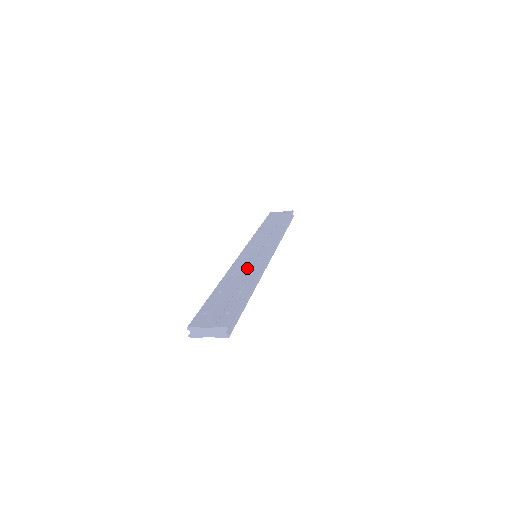
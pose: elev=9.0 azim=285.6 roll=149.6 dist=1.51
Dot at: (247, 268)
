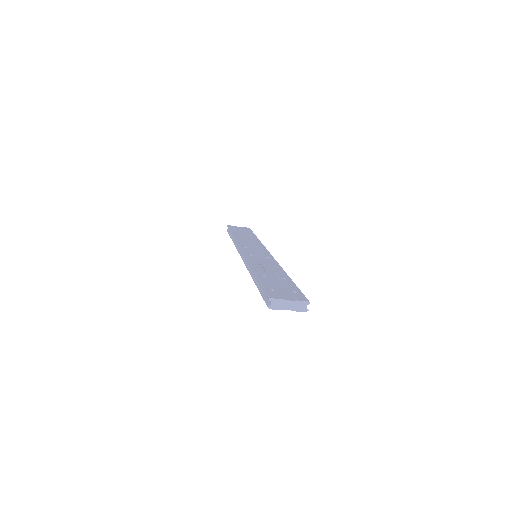
Dot at: (266, 262)
